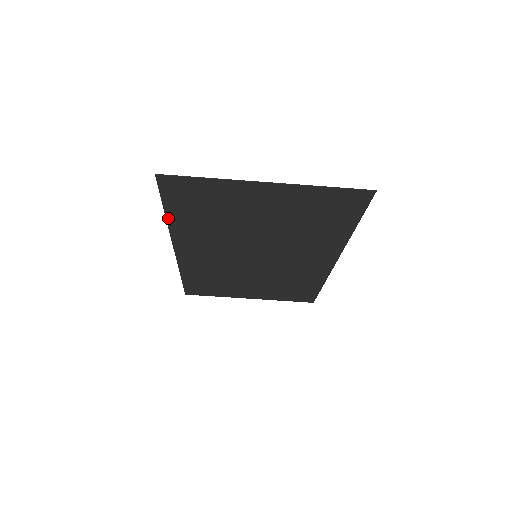
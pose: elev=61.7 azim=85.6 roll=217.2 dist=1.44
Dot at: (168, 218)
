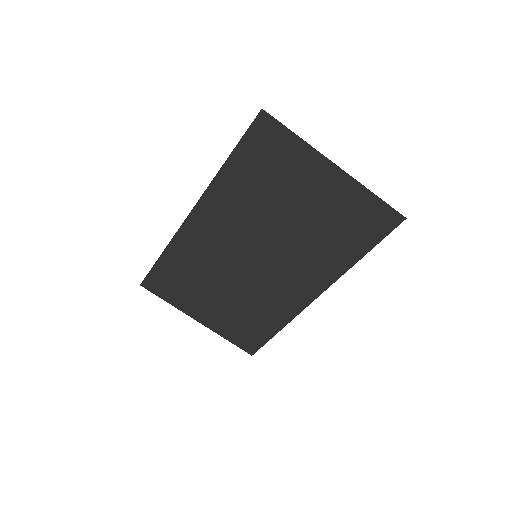
Dot at: (225, 165)
